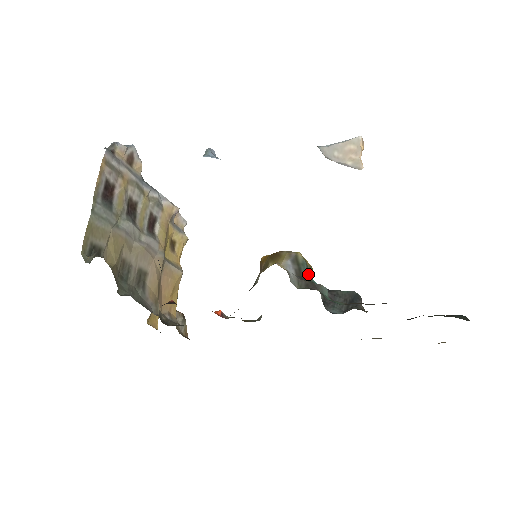
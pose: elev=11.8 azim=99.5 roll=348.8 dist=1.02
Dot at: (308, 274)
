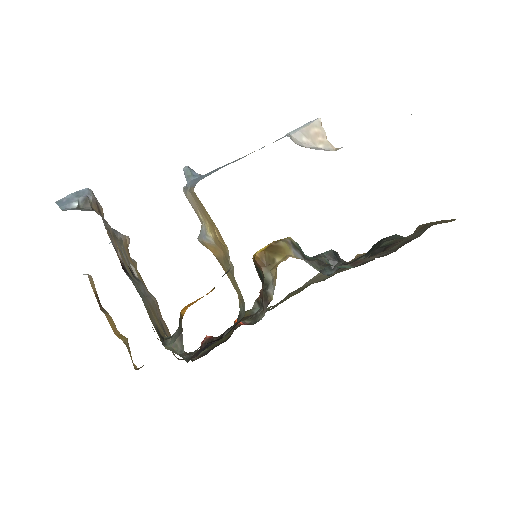
Dot at: (303, 252)
